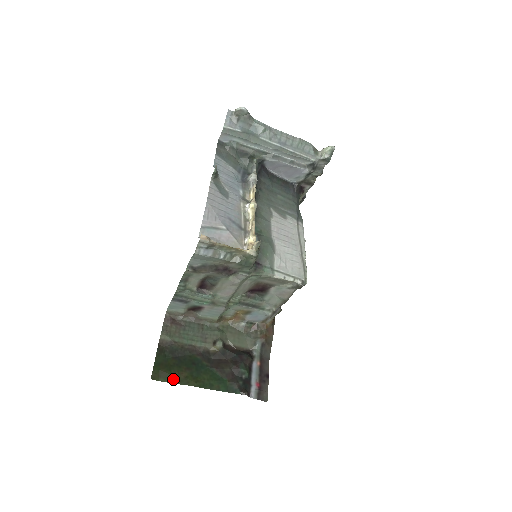
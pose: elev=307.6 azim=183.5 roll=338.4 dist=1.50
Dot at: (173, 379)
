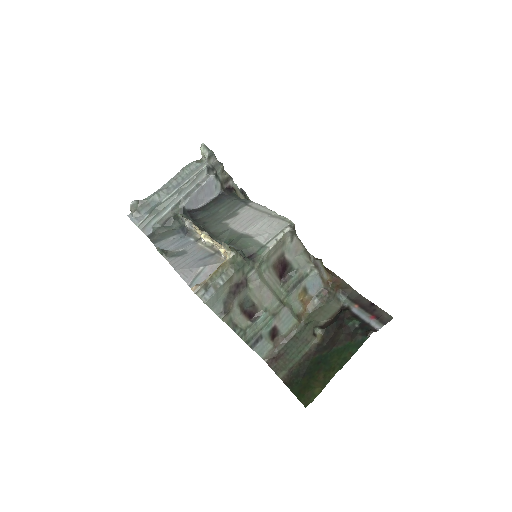
Dot at: (318, 389)
